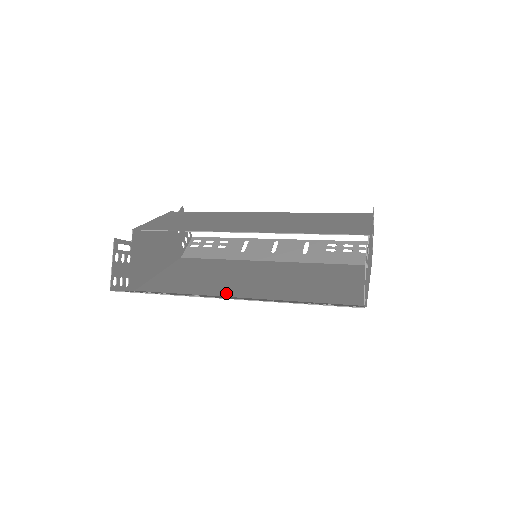
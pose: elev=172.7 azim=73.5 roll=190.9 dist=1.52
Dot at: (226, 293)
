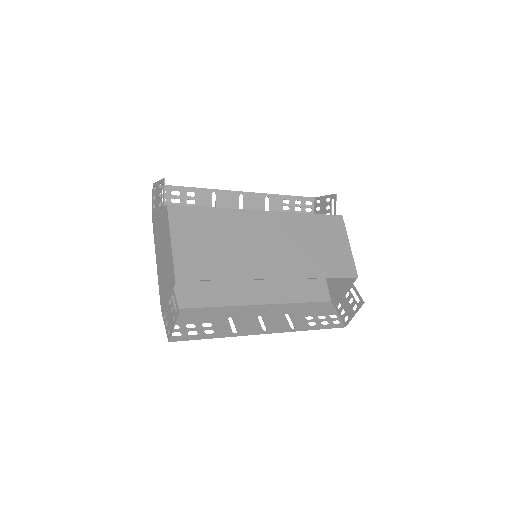
Dot at: (240, 299)
